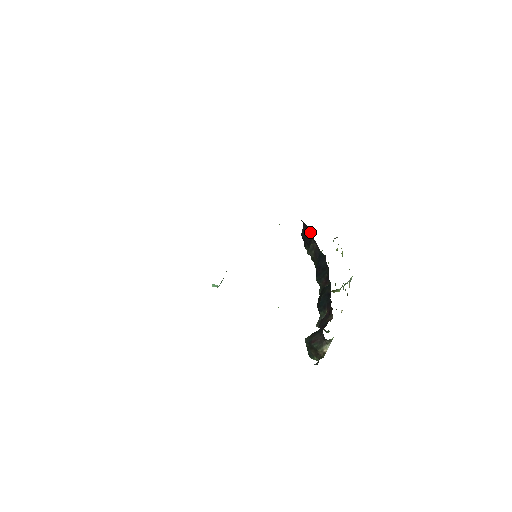
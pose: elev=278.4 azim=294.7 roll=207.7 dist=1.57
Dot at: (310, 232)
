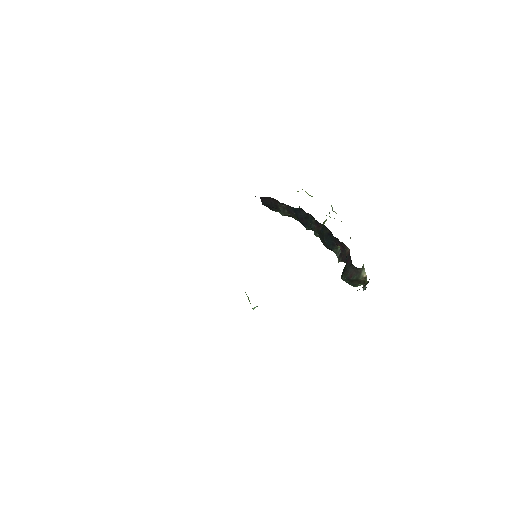
Dot at: (270, 199)
